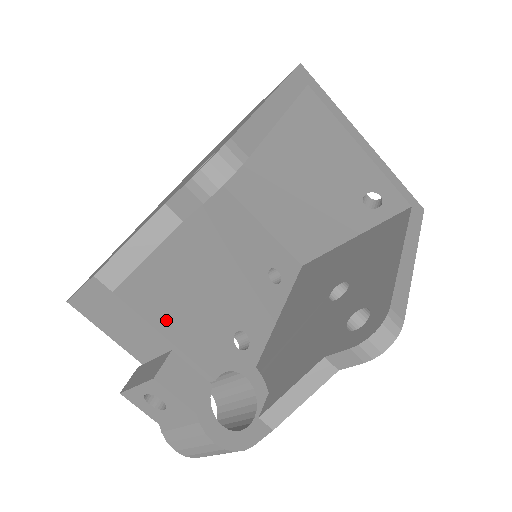
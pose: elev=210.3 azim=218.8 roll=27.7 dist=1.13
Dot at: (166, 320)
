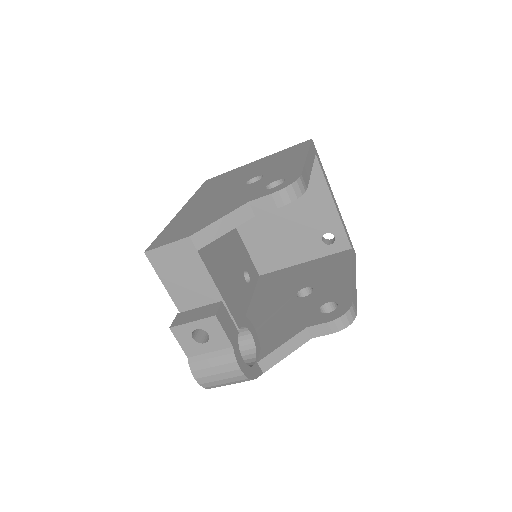
Dot at: (219, 280)
